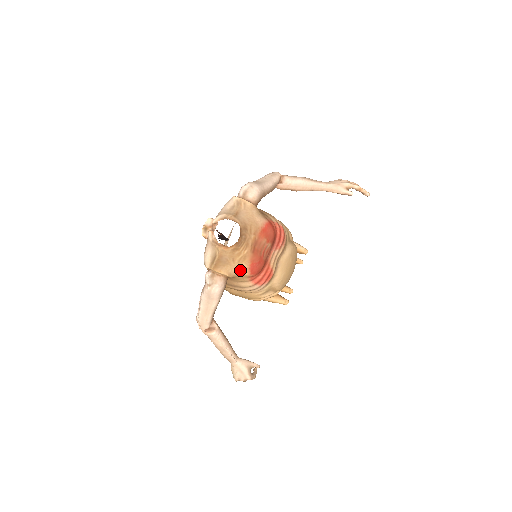
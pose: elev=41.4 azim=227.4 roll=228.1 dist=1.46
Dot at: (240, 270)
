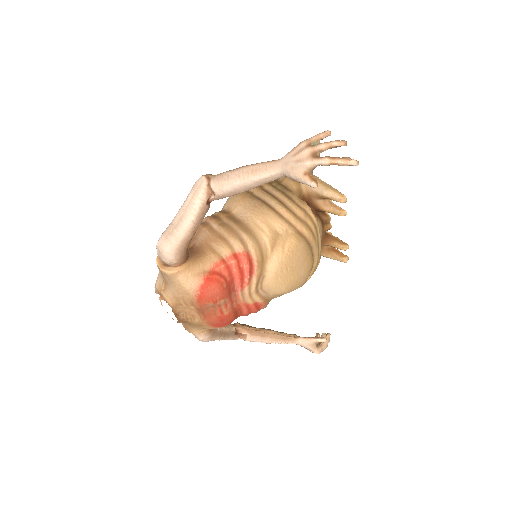
Dot at: (209, 328)
